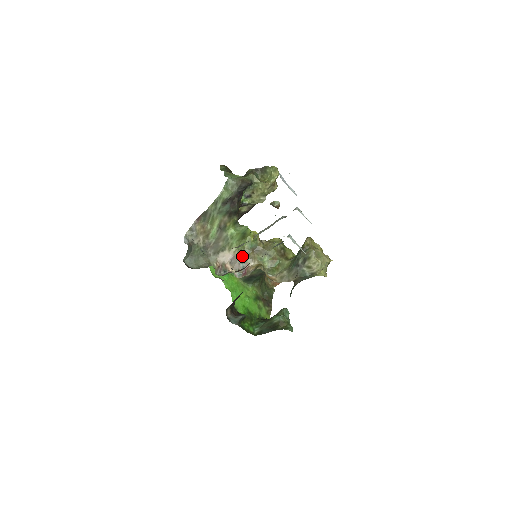
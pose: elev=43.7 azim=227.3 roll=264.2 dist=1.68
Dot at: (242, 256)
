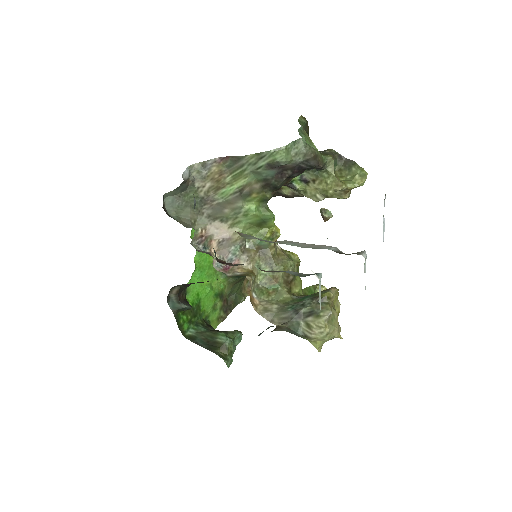
Dot at: (240, 245)
